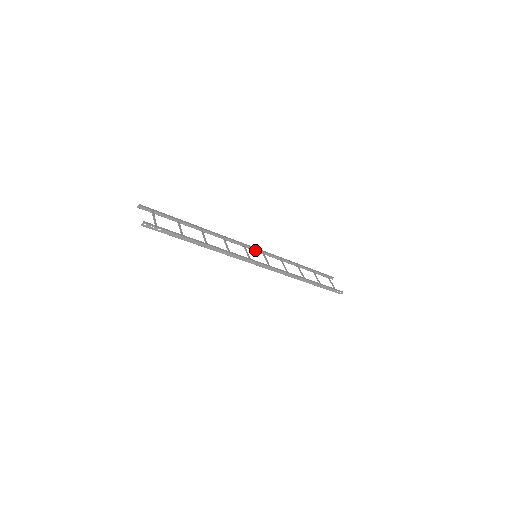
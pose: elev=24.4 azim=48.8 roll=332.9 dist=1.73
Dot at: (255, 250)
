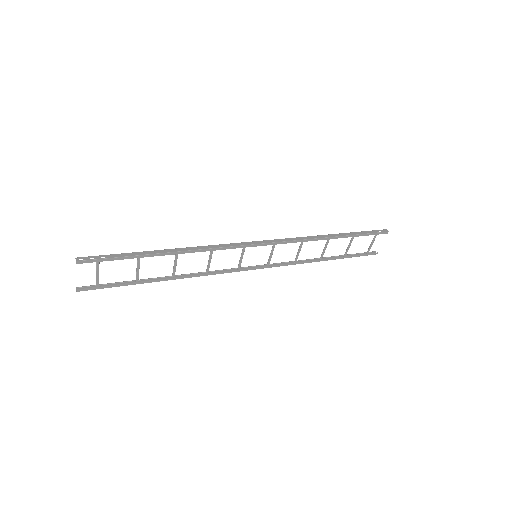
Dot at: (265, 240)
